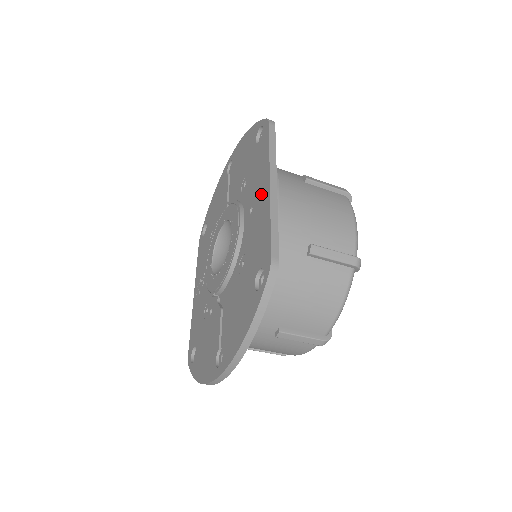
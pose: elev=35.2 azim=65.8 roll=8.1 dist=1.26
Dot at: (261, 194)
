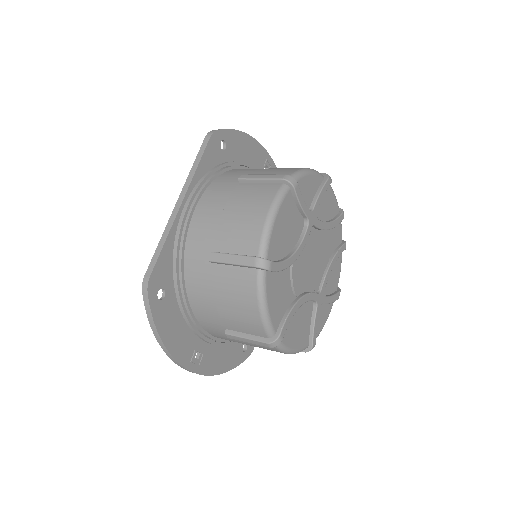
Dot at: occluded
